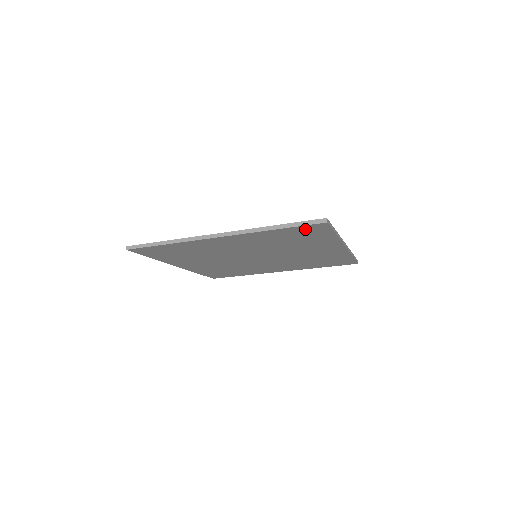
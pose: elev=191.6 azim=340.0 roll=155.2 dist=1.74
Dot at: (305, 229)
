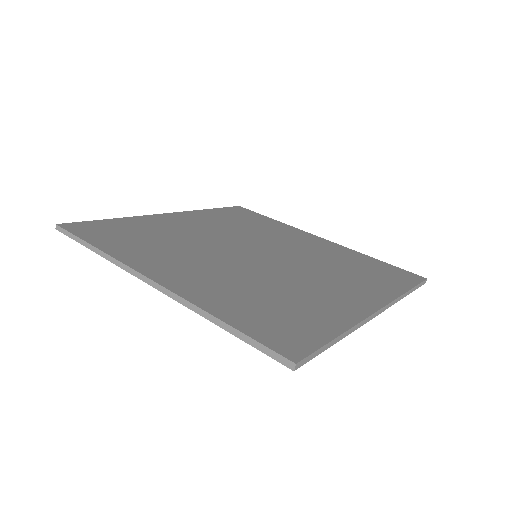
Dot at: occluded
